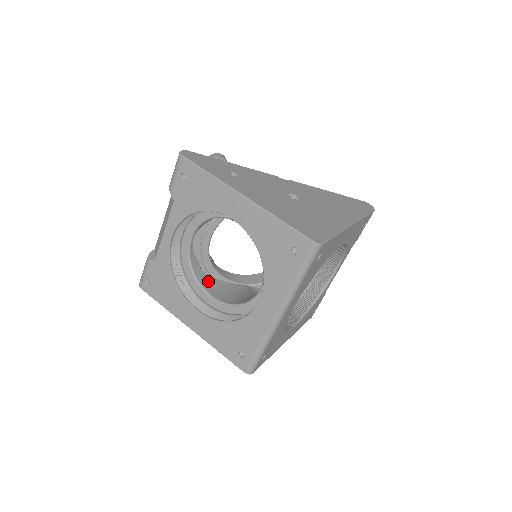
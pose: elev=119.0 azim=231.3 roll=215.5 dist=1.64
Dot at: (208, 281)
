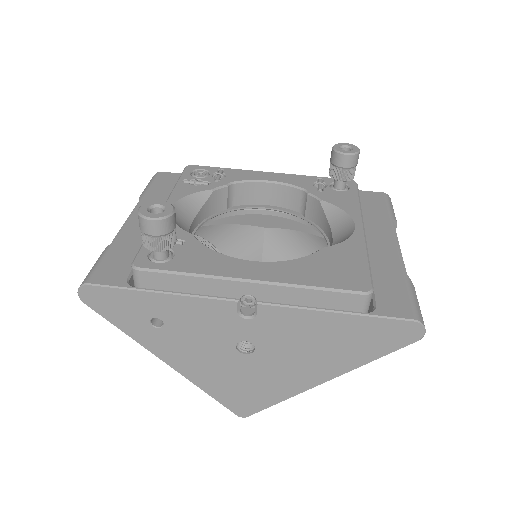
Dot at: (213, 231)
